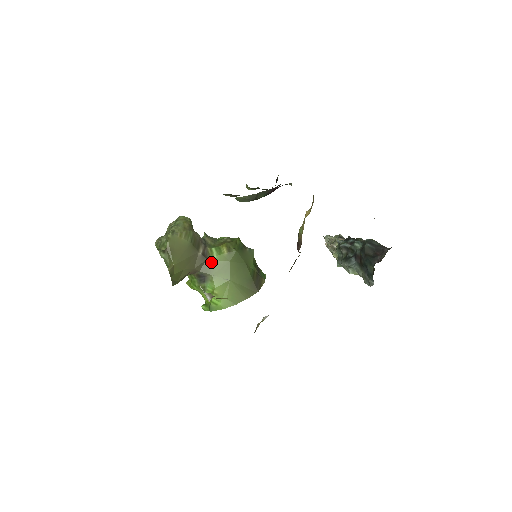
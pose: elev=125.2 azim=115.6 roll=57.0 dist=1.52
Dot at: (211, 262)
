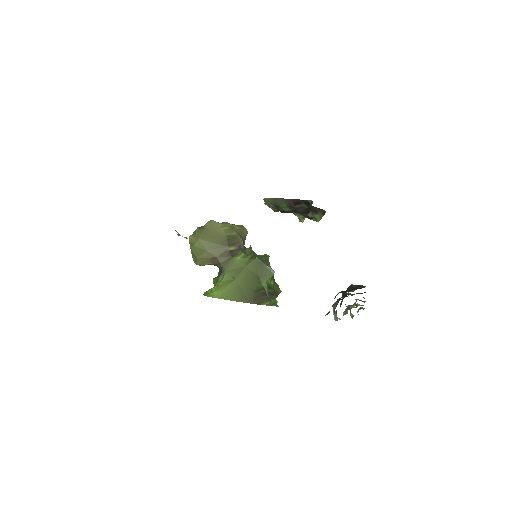
Dot at: (233, 260)
